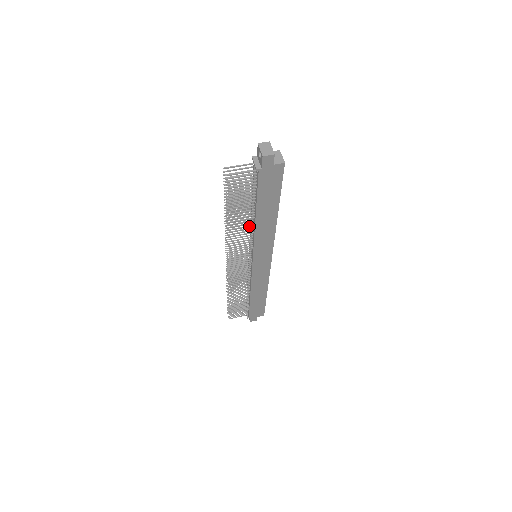
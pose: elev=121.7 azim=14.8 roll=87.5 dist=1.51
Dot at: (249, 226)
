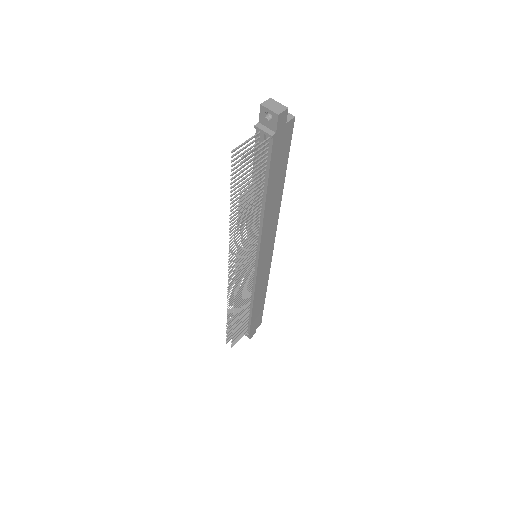
Dot at: (256, 219)
